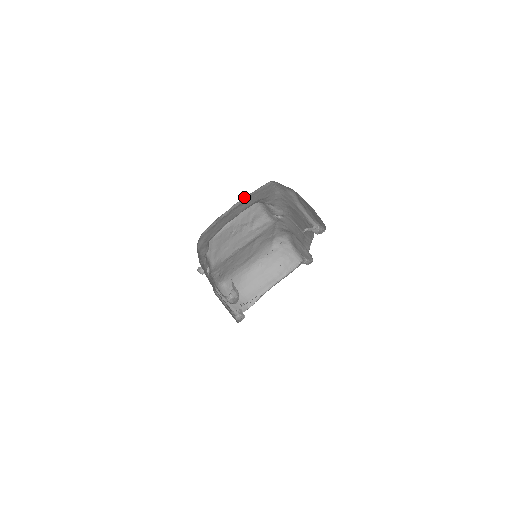
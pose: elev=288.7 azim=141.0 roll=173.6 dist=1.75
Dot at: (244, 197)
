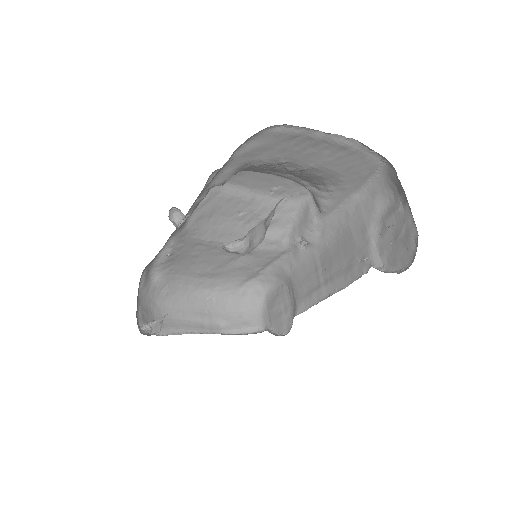
Dot at: (353, 140)
